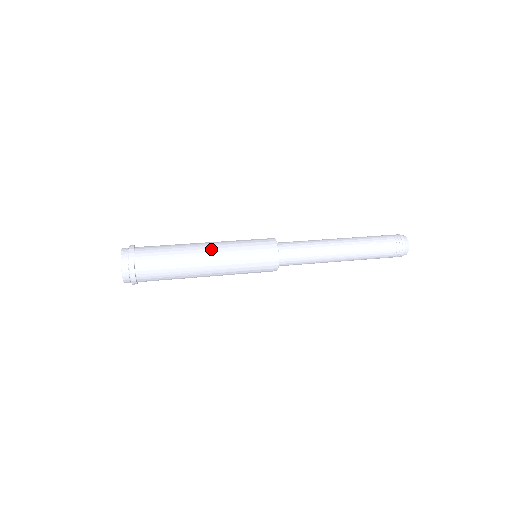
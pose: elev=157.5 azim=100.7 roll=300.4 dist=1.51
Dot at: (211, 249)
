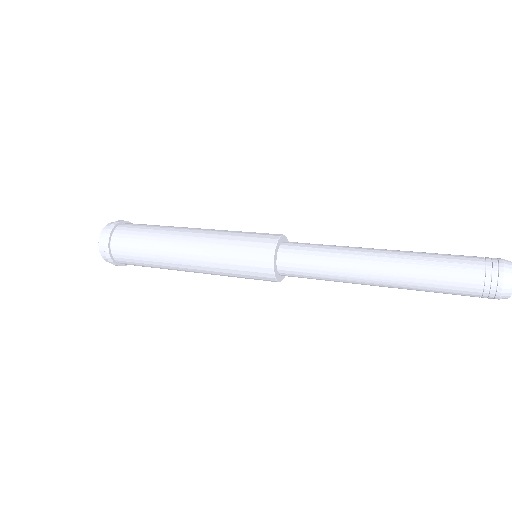
Dot at: (195, 233)
